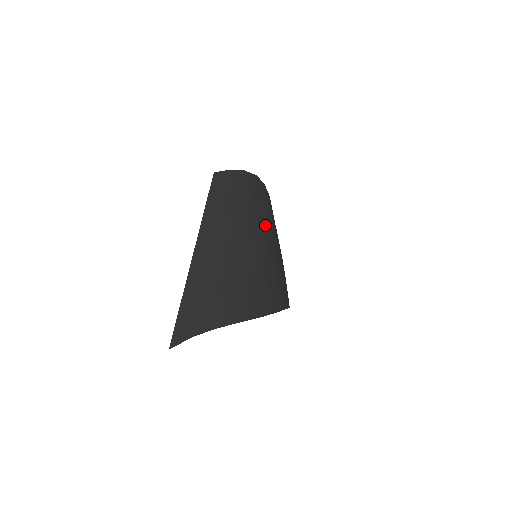
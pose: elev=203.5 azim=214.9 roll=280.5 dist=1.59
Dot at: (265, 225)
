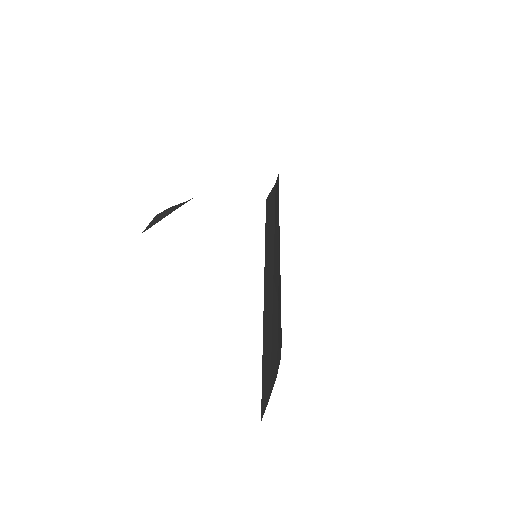
Dot at: occluded
